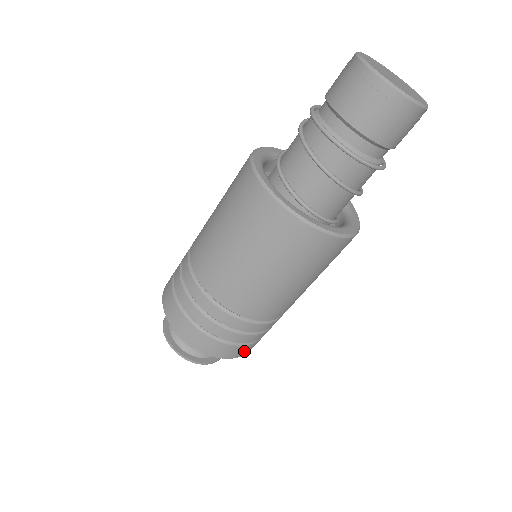
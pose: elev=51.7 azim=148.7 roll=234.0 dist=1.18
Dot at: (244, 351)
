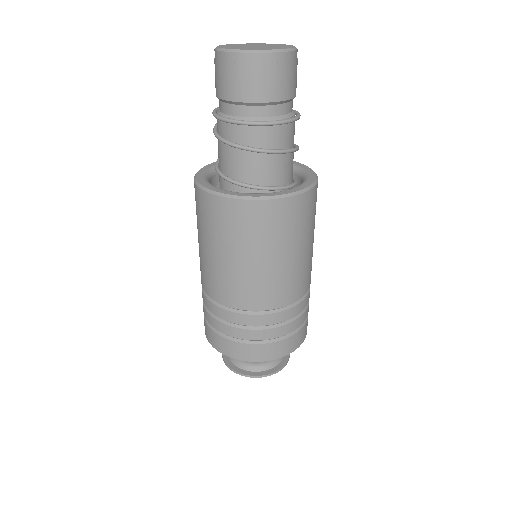
Dot at: (300, 338)
